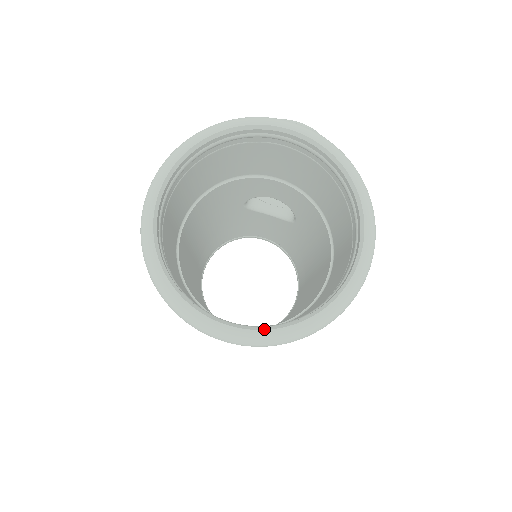
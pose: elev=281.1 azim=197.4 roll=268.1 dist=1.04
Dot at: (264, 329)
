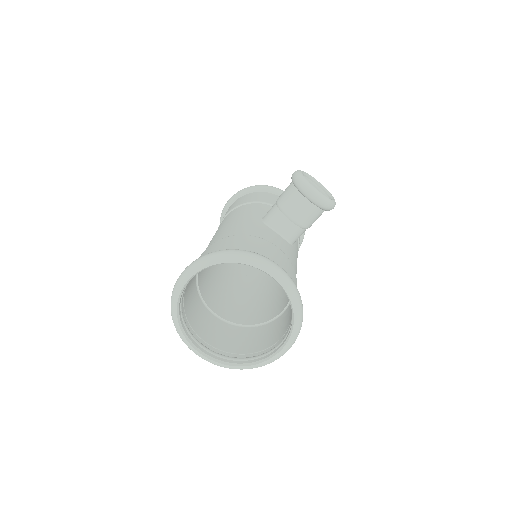
Dot at: (218, 362)
